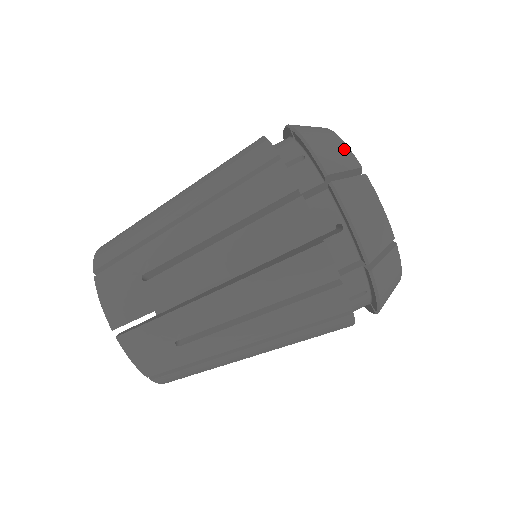
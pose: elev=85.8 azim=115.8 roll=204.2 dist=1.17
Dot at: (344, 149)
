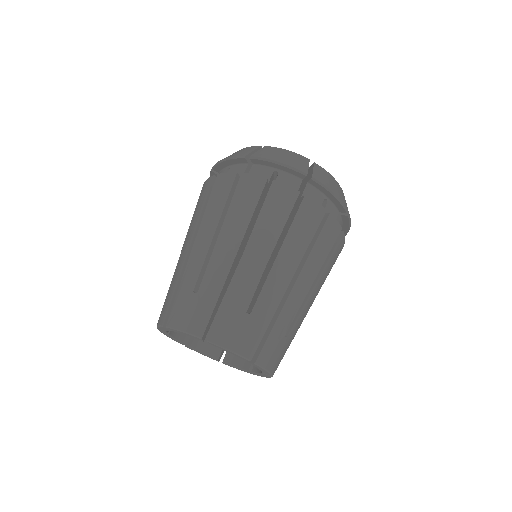
Dot at: occluded
